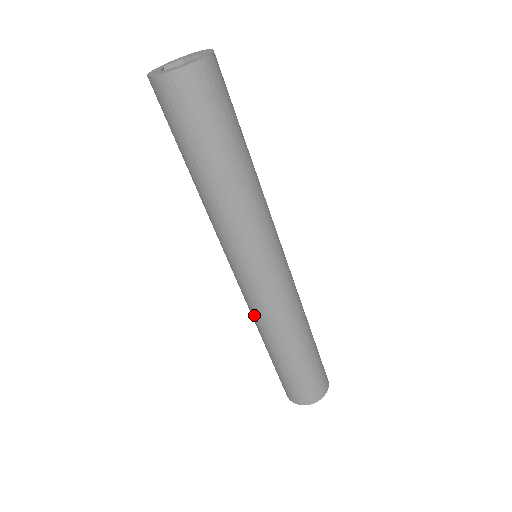
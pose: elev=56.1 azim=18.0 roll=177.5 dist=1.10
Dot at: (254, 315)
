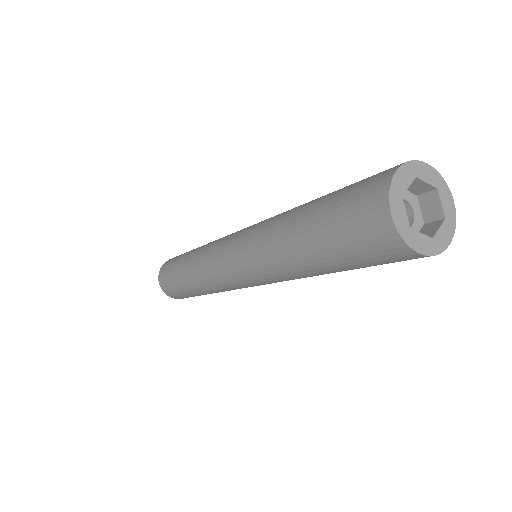
Dot at: (213, 285)
